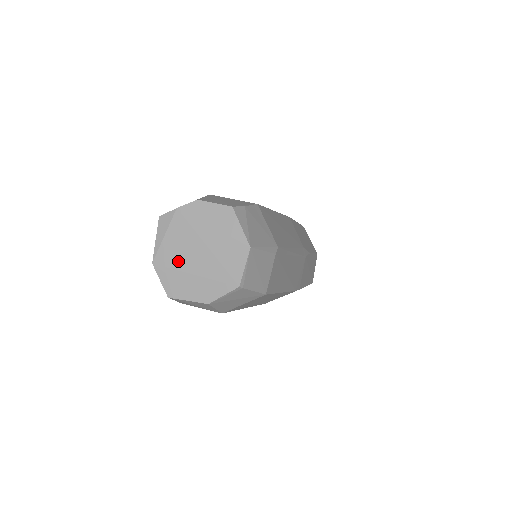
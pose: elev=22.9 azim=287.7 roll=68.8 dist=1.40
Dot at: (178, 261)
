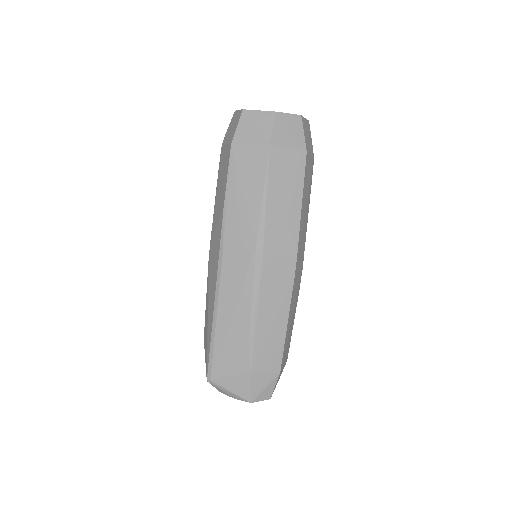
Dot at: occluded
